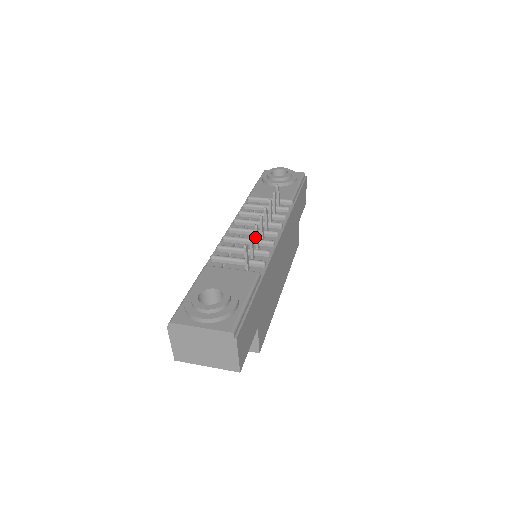
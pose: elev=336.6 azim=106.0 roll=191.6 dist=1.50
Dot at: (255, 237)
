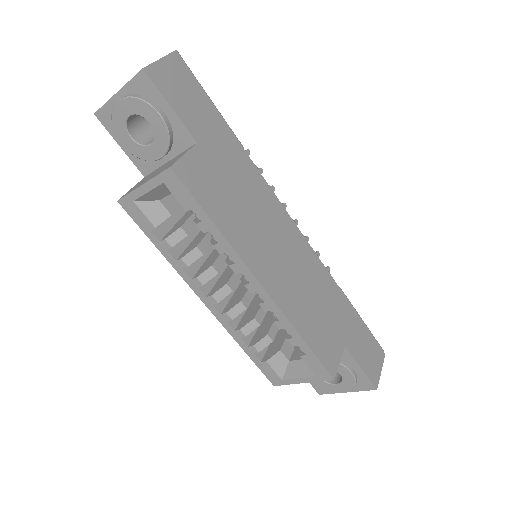
Dot at: occluded
